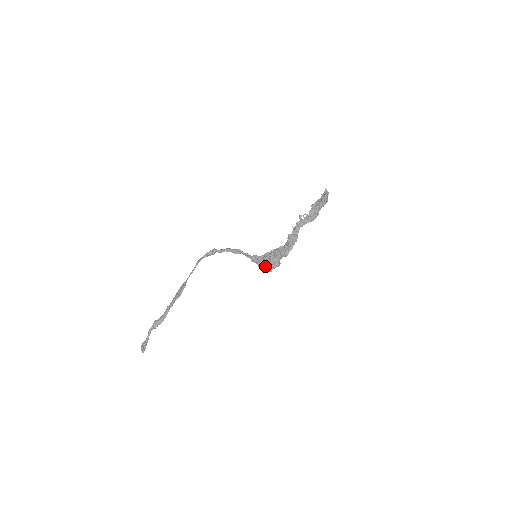
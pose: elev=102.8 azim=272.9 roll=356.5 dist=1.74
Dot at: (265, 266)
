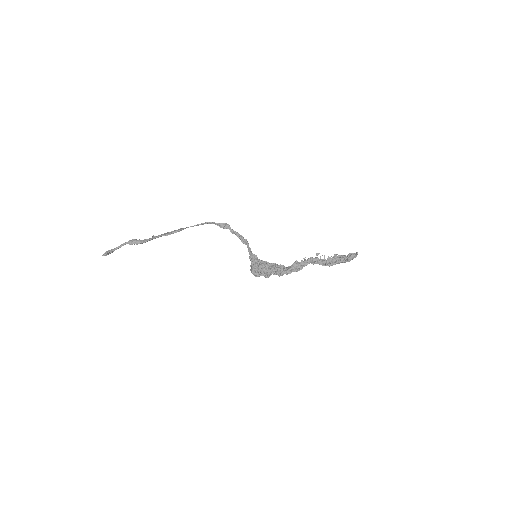
Dot at: (256, 269)
